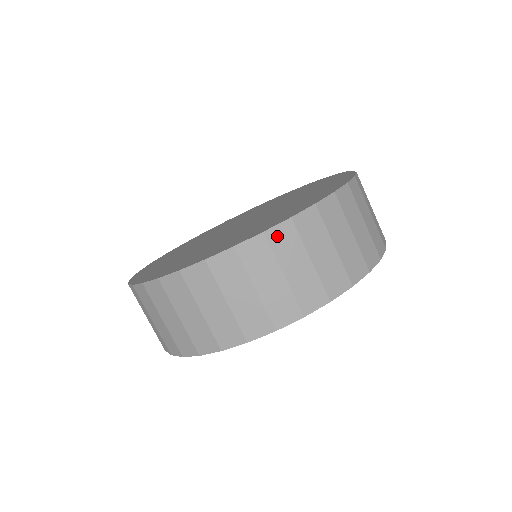
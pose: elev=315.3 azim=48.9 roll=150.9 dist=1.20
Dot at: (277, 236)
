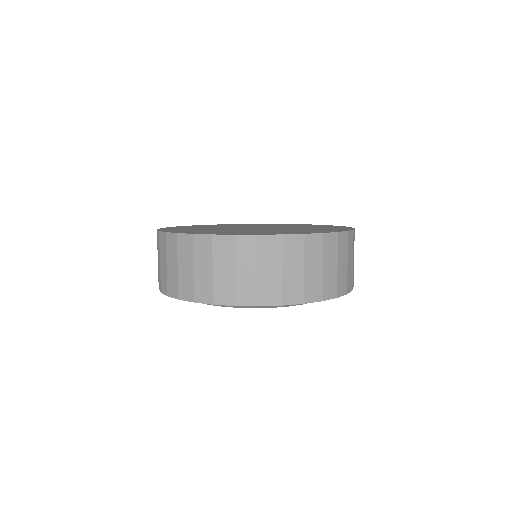
Dot at: (220, 242)
